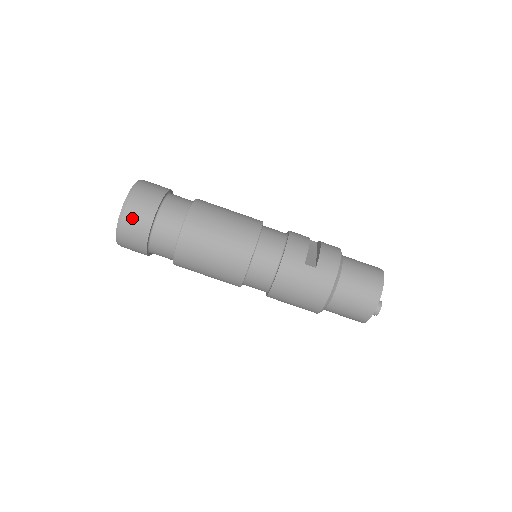
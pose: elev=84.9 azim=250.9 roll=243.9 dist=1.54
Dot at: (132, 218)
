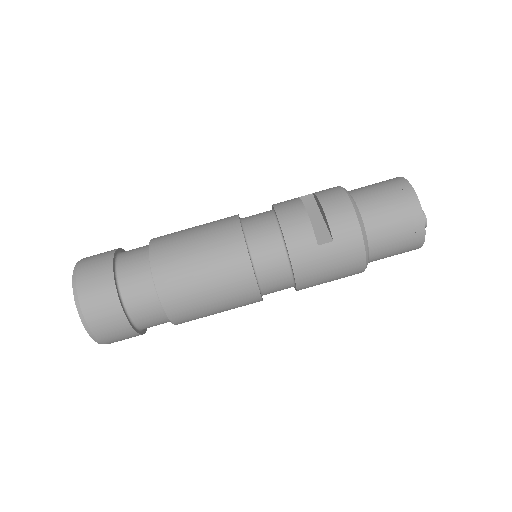
Dot at: (100, 324)
